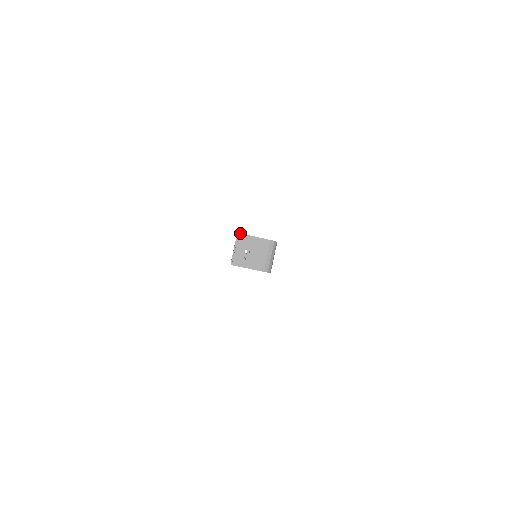
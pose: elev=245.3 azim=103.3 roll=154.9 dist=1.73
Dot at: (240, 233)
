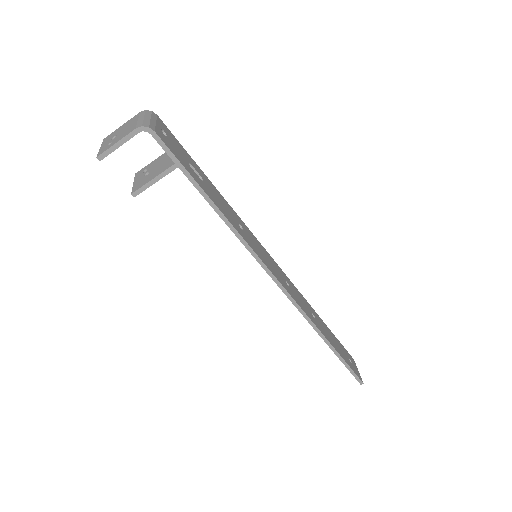
Dot at: (105, 138)
